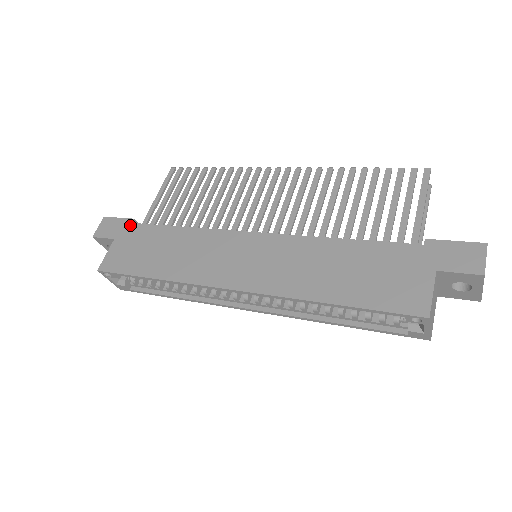
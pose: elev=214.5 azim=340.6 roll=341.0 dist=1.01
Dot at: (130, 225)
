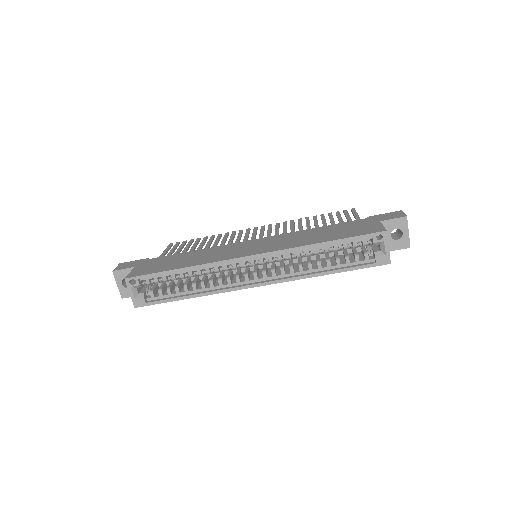
Dot at: (147, 260)
